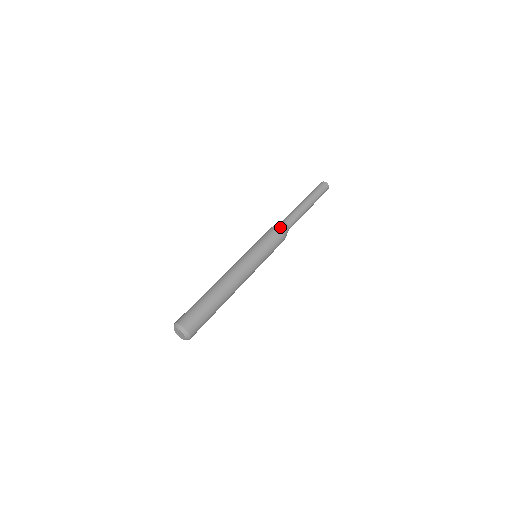
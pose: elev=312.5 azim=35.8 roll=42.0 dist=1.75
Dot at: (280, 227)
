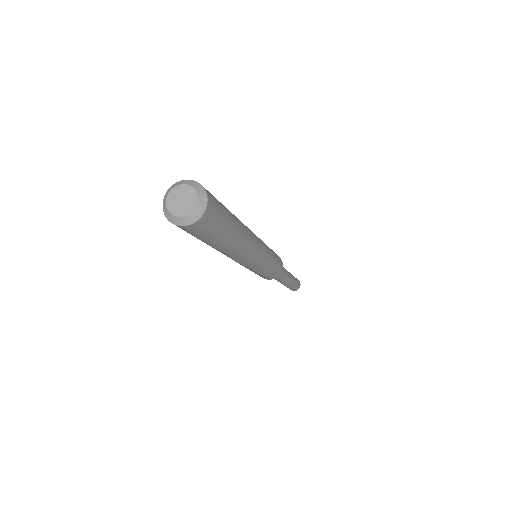
Dot at: occluded
